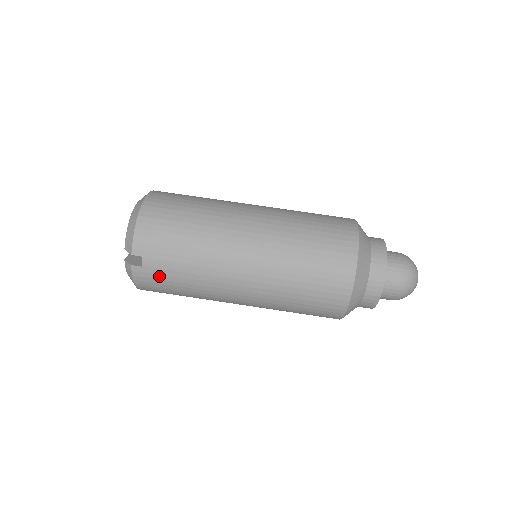
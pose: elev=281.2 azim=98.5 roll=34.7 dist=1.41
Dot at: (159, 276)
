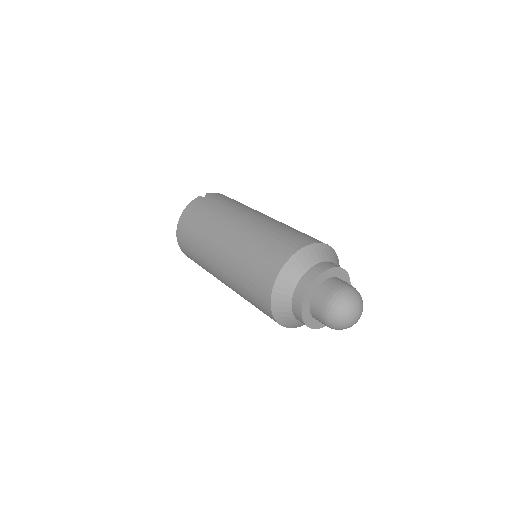
Dot at: (205, 204)
